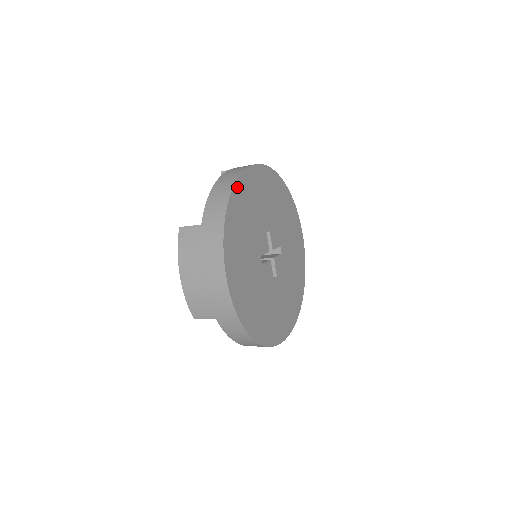
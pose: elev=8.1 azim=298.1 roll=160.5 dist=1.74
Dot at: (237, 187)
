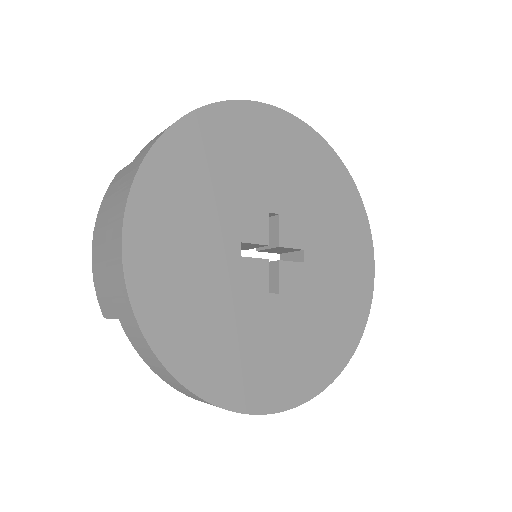
Dot at: (206, 115)
